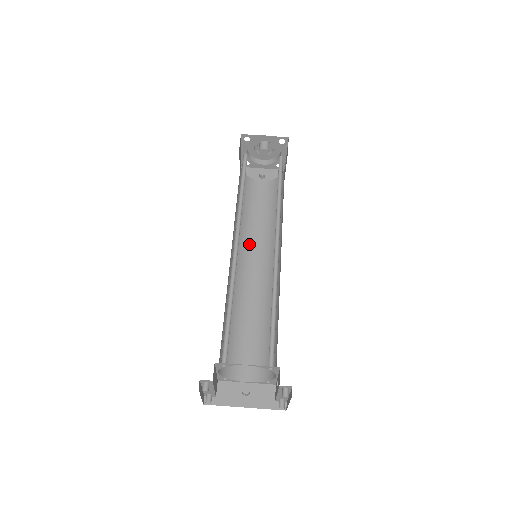
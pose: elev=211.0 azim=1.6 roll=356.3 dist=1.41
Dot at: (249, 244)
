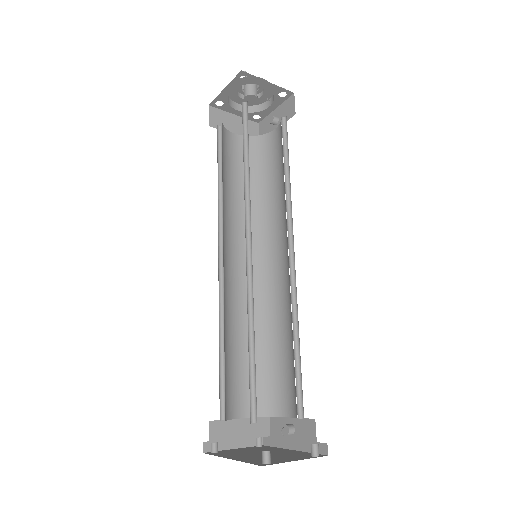
Dot at: (272, 229)
